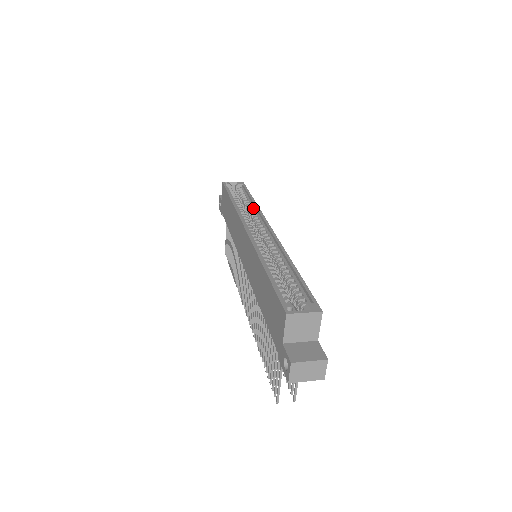
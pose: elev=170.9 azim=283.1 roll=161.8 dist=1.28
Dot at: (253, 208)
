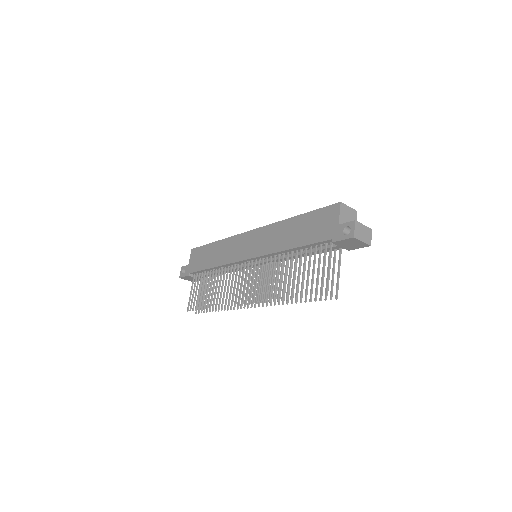
Dot at: occluded
